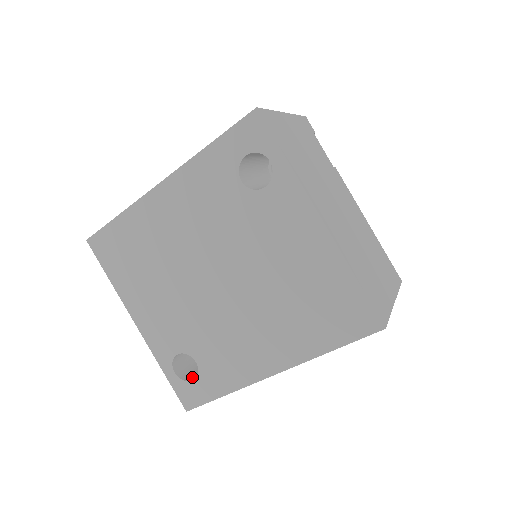
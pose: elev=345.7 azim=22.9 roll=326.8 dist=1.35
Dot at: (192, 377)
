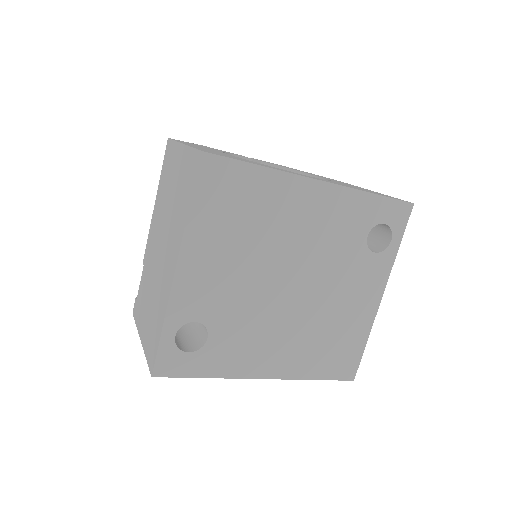
Dot at: (180, 346)
